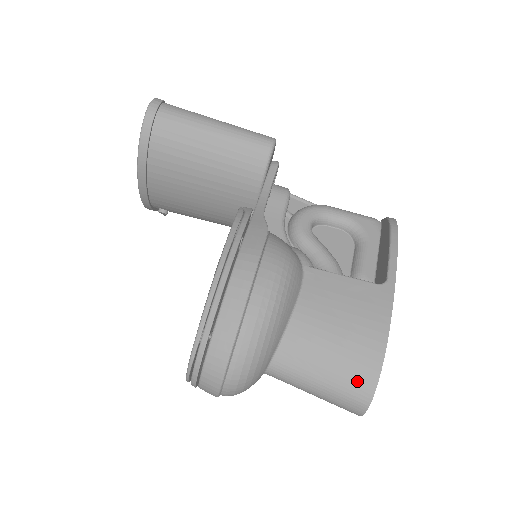
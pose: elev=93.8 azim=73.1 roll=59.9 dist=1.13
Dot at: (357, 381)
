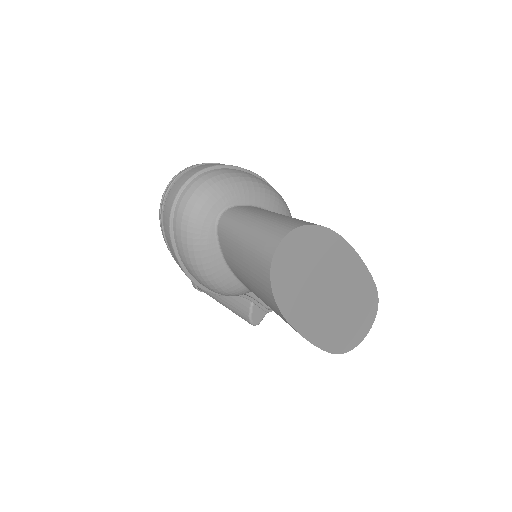
Dot at: (295, 221)
